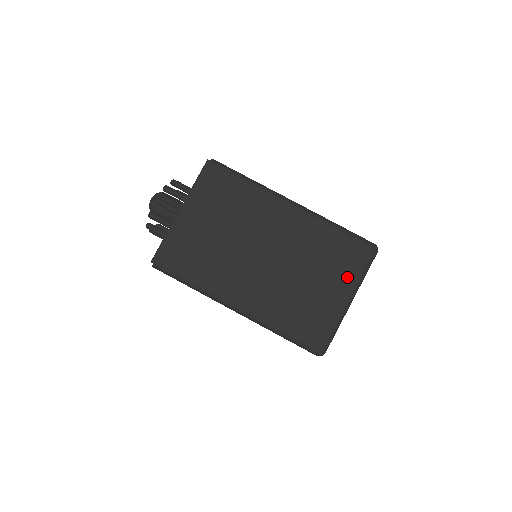
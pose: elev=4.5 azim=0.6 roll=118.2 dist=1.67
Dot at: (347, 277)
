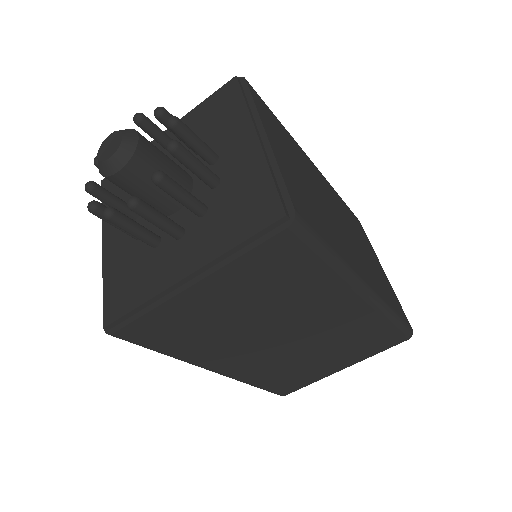
Dot at: (360, 356)
